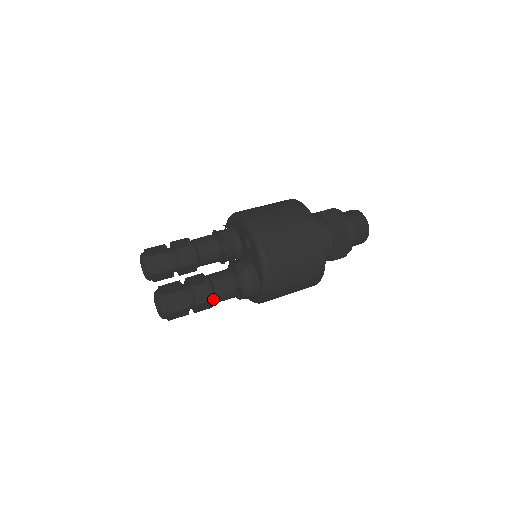
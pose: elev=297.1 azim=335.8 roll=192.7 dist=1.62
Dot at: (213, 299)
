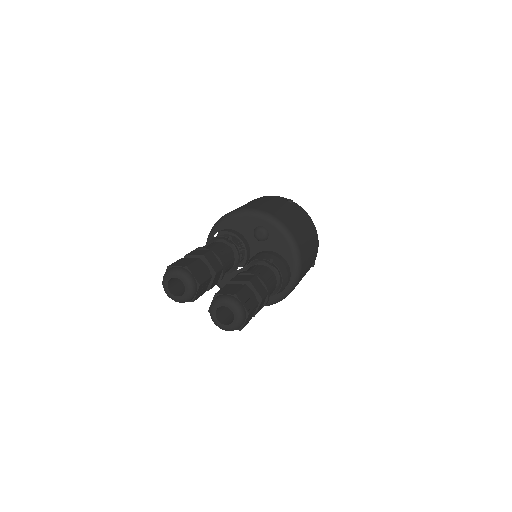
Dot at: (269, 291)
